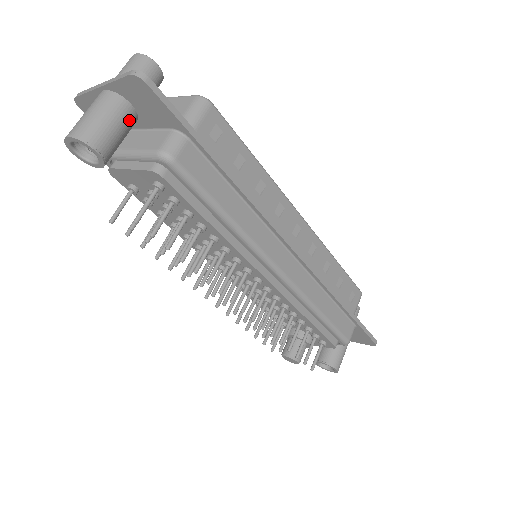
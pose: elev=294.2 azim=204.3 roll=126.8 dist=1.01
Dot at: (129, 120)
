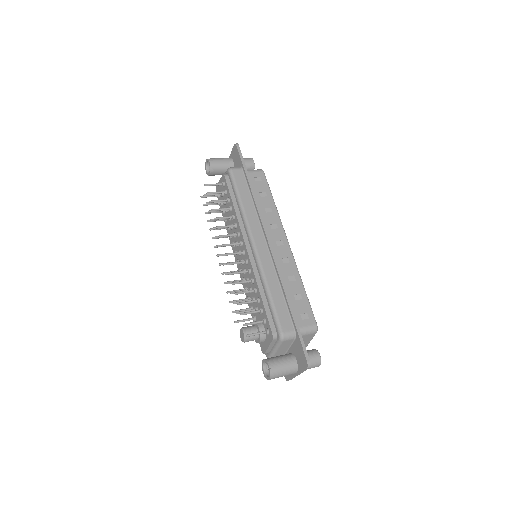
Dot at: (229, 165)
